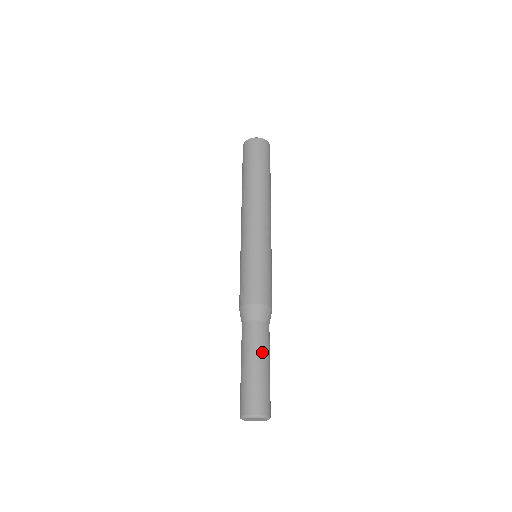
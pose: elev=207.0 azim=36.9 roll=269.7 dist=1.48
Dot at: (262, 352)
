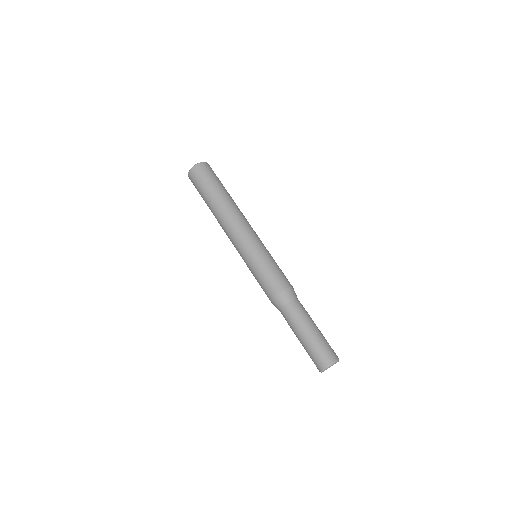
Dot at: (299, 326)
